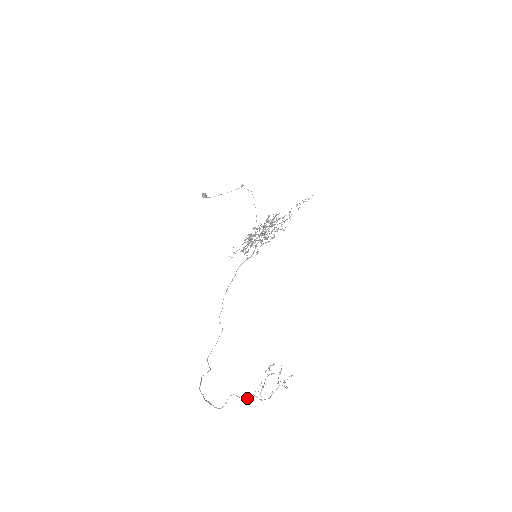
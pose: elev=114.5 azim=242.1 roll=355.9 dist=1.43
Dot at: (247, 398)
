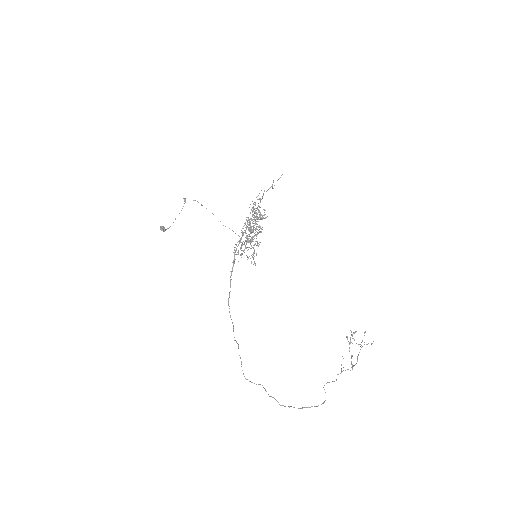
Dot at: occluded
